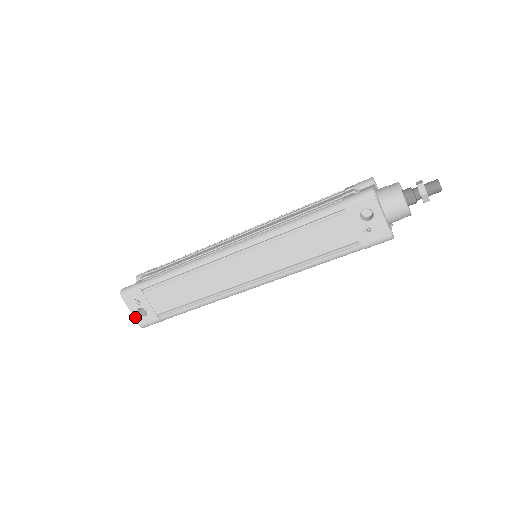
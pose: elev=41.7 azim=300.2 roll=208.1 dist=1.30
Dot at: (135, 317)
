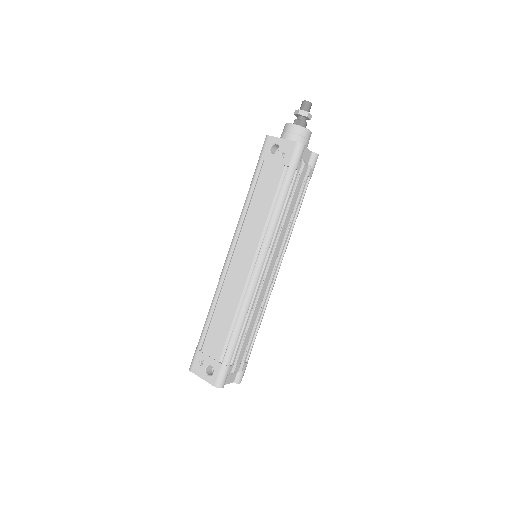
Dot at: (207, 381)
